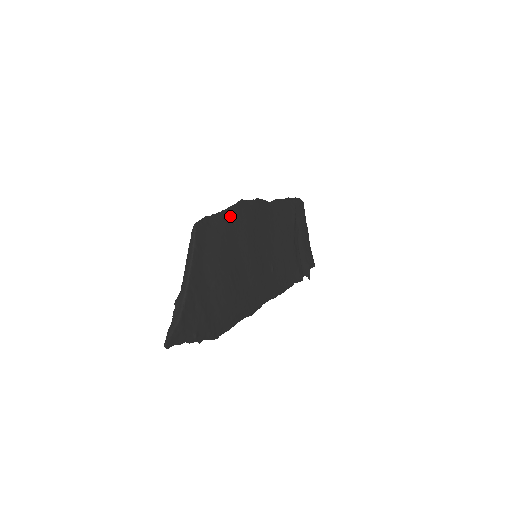
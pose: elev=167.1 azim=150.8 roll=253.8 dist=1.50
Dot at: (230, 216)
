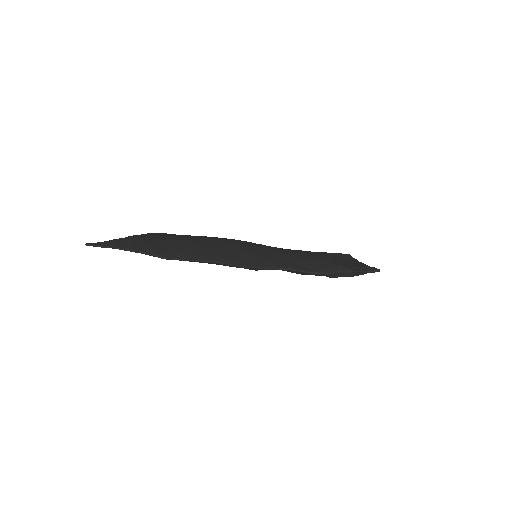
Dot at: occluded
